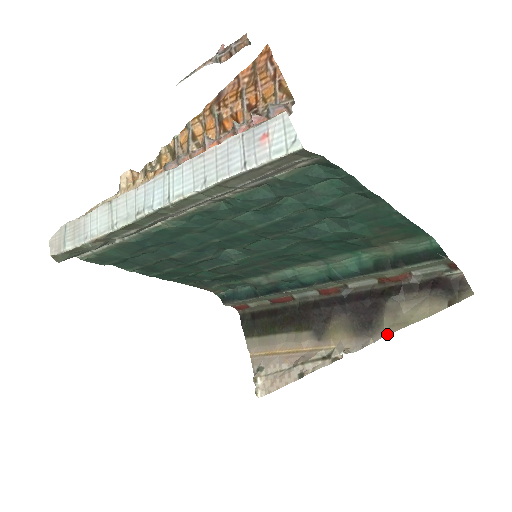
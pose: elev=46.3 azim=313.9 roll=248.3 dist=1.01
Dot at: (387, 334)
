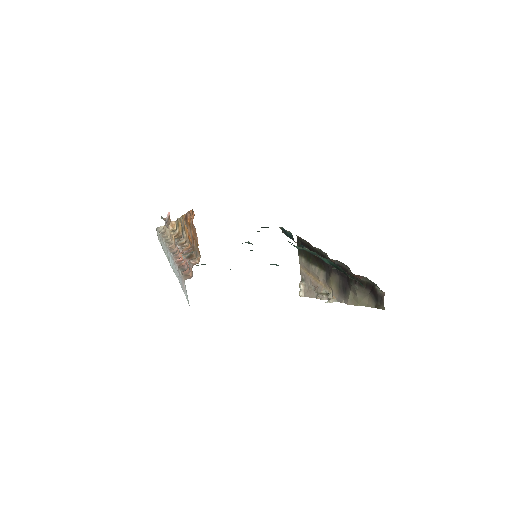
Dot at: (348, 304)
